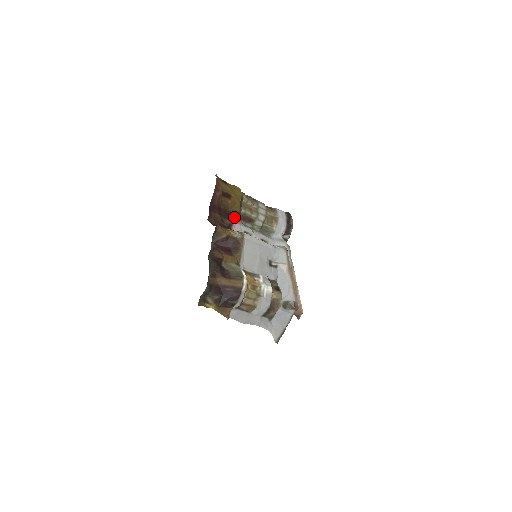
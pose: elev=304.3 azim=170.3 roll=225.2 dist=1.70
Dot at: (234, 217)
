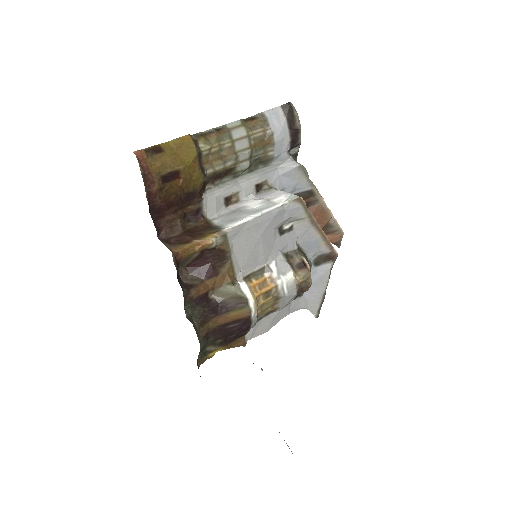
Dot at: (199, 193)
